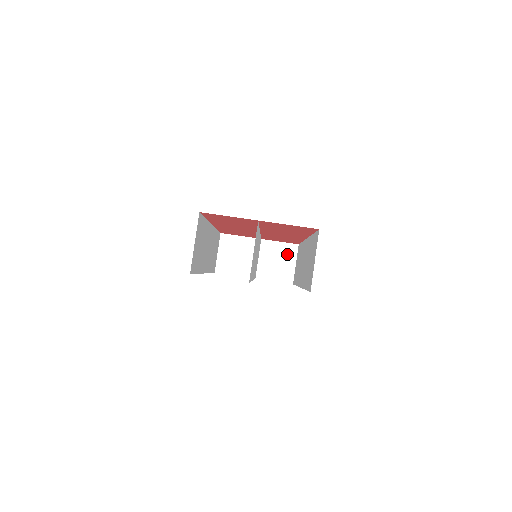
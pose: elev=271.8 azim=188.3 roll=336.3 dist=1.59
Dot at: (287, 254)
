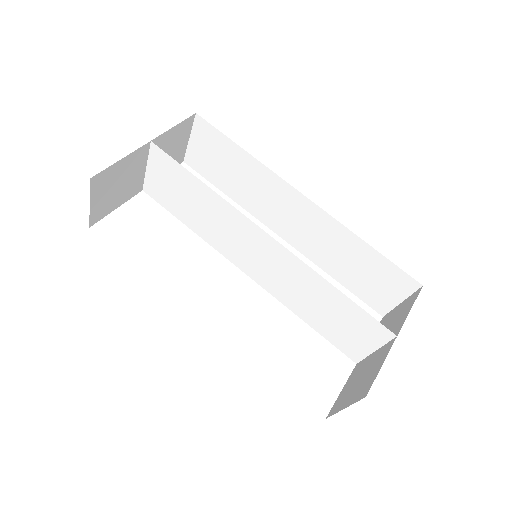
Dot at: (181, 135)
